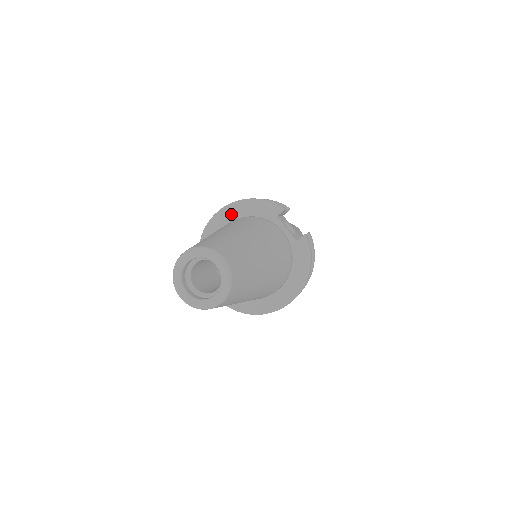
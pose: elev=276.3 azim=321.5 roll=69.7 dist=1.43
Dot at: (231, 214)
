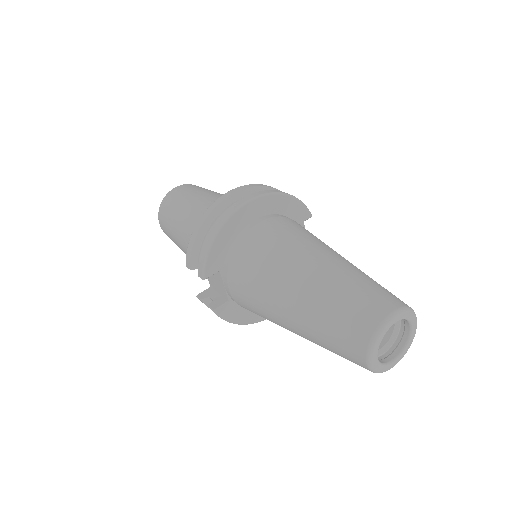
Dot at: (266, 207)
